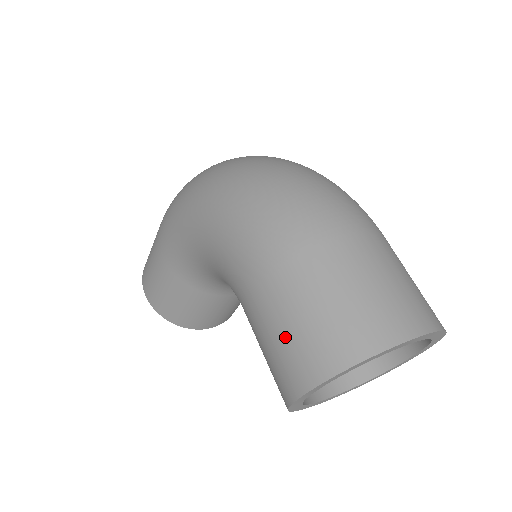
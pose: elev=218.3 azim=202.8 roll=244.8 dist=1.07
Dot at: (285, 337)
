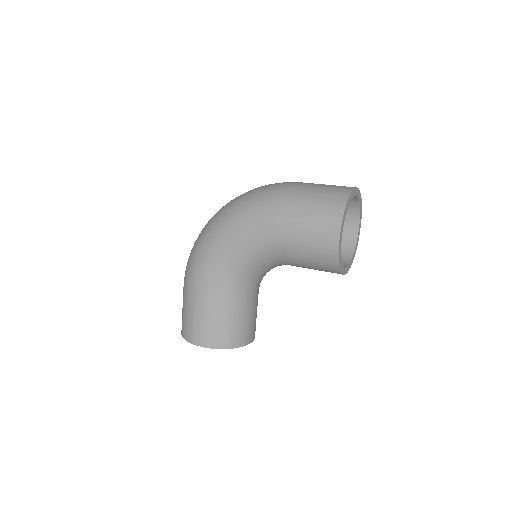
Dot at: (314, 222)
